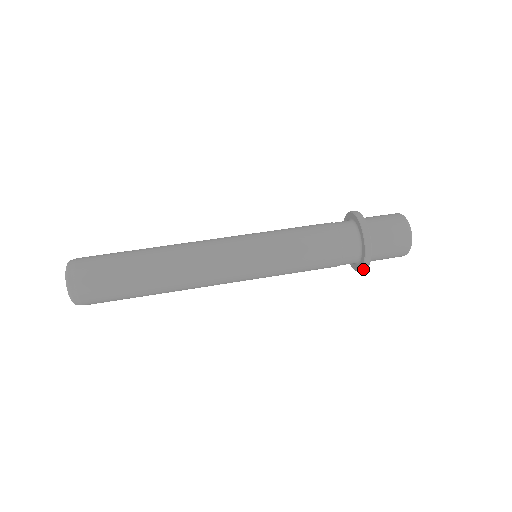
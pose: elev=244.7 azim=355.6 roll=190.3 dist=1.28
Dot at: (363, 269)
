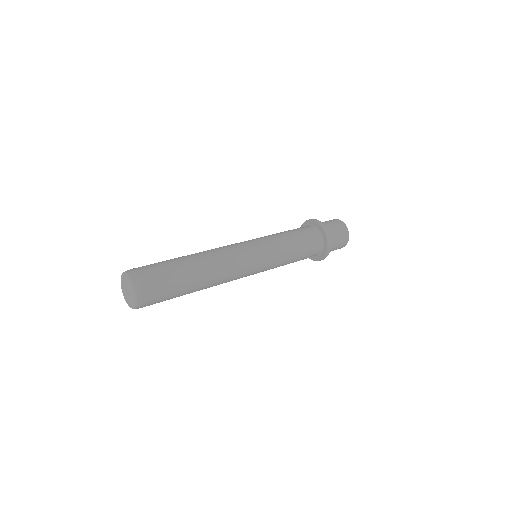
Dot at: (329, 244)
